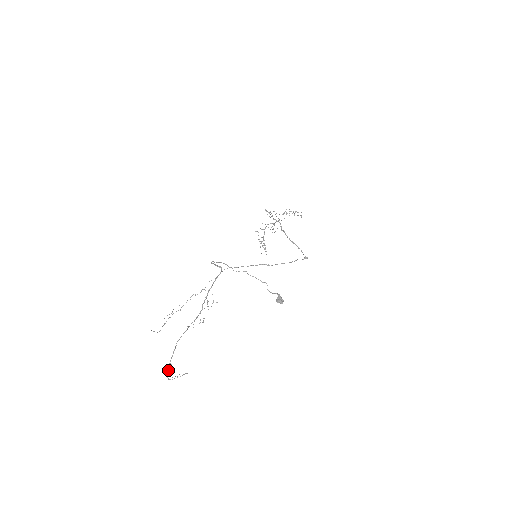
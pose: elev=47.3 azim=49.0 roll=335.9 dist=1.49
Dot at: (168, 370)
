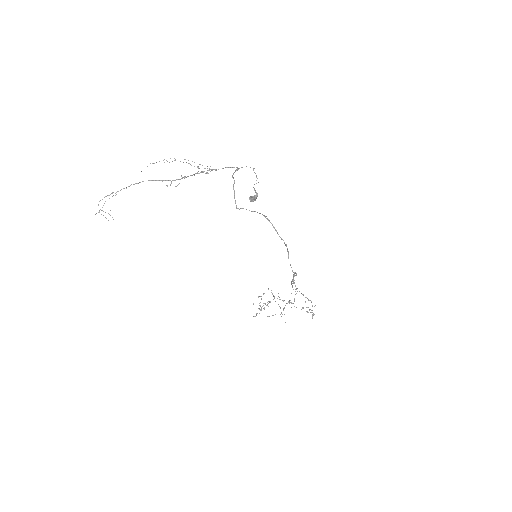
Dot at: (109, 195)
